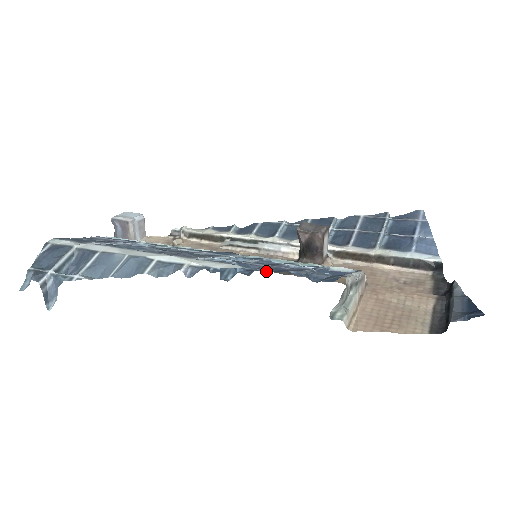
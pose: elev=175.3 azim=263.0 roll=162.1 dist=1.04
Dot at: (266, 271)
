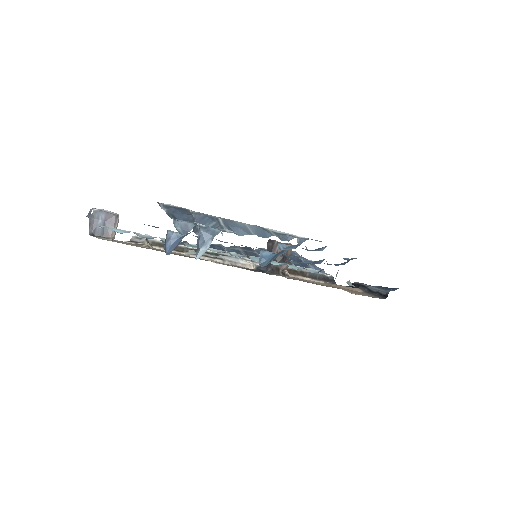
Dot at: (295, 259)
